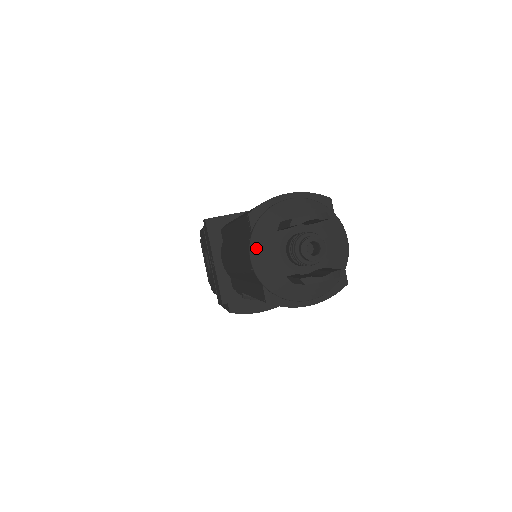
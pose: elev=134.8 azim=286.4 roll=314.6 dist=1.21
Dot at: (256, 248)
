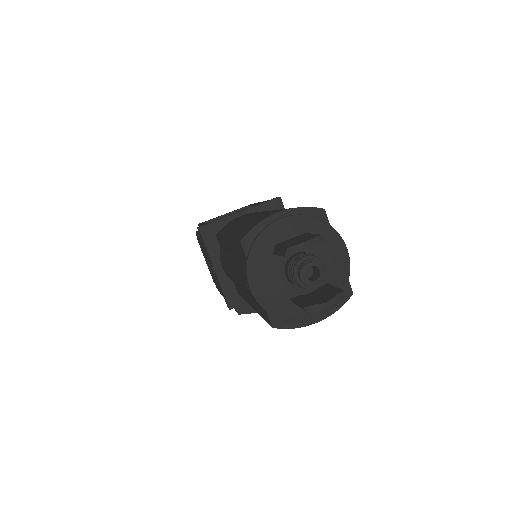
Dot at: (254, 276)
